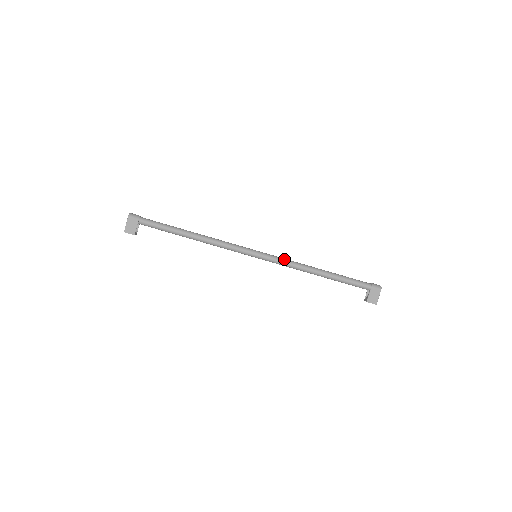
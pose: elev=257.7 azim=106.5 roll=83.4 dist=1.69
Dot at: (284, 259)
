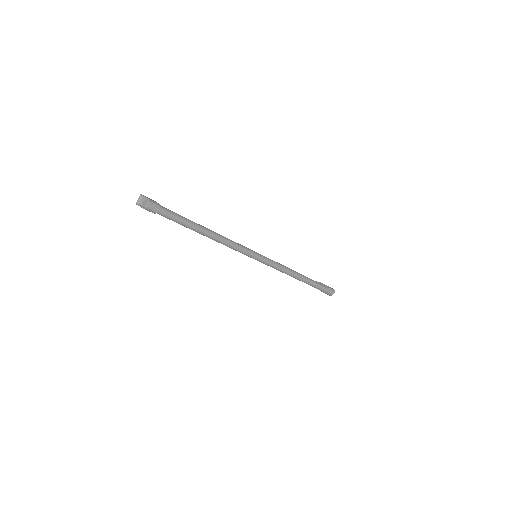
Dot at: (276, 268)
